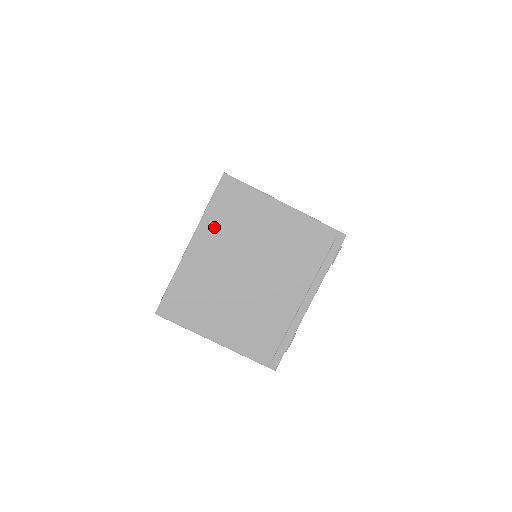
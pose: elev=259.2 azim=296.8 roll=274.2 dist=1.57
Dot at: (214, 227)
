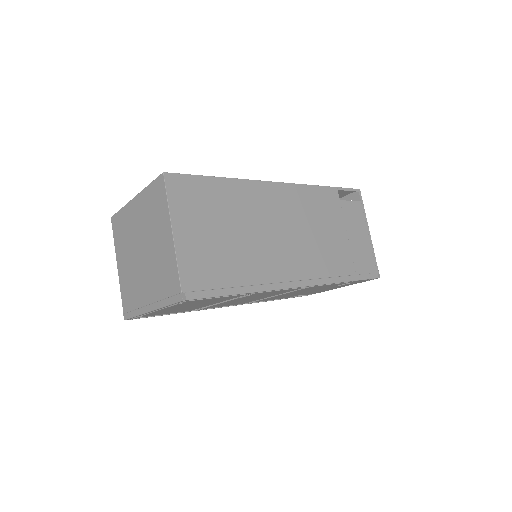
Dot at: (145, 202)
